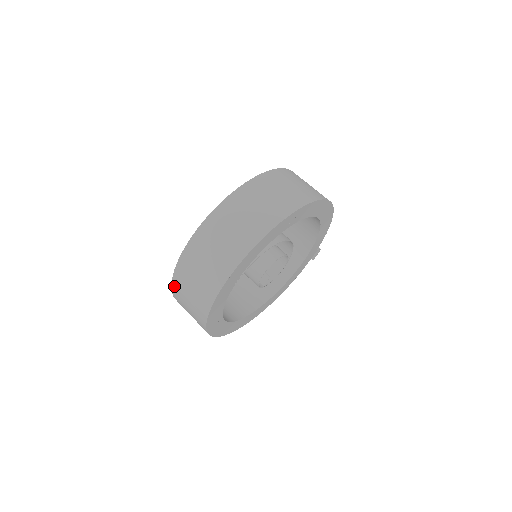
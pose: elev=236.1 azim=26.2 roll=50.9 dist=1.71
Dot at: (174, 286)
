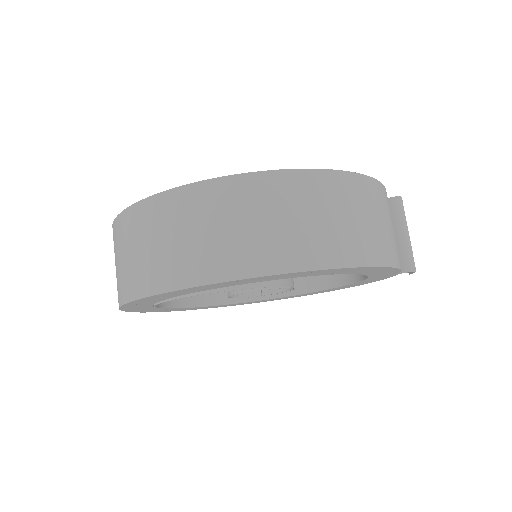
Dot at: occluded
